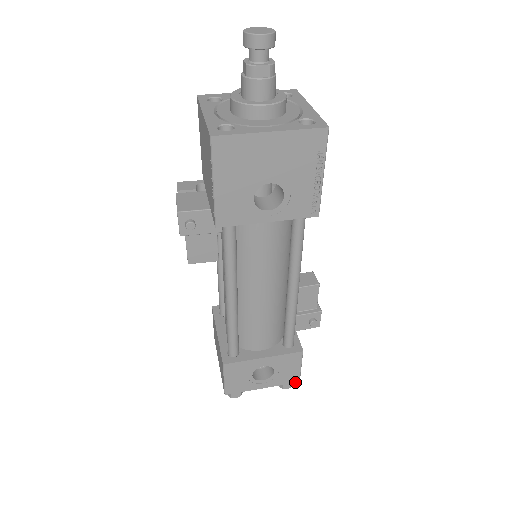
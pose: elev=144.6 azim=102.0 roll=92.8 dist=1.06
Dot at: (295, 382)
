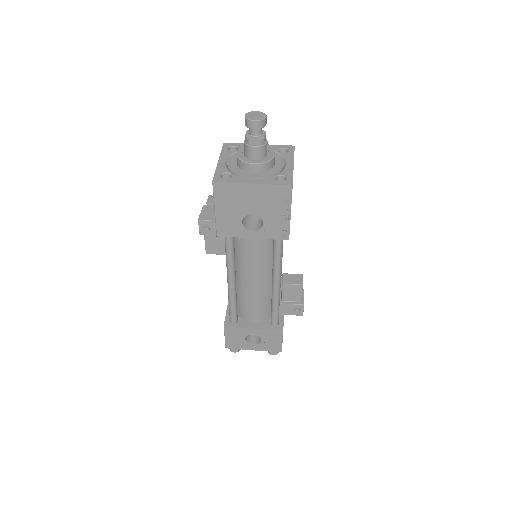
Dot at: occluded
